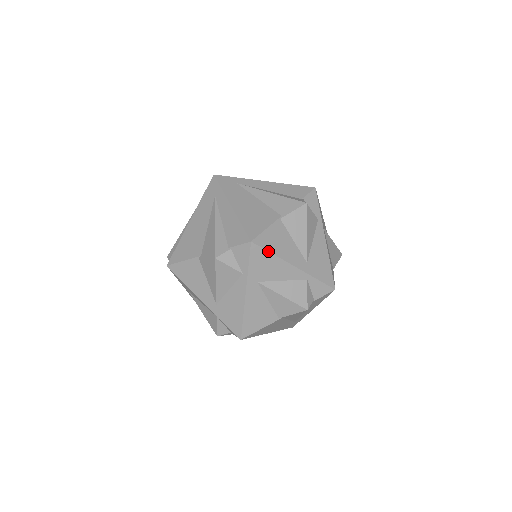
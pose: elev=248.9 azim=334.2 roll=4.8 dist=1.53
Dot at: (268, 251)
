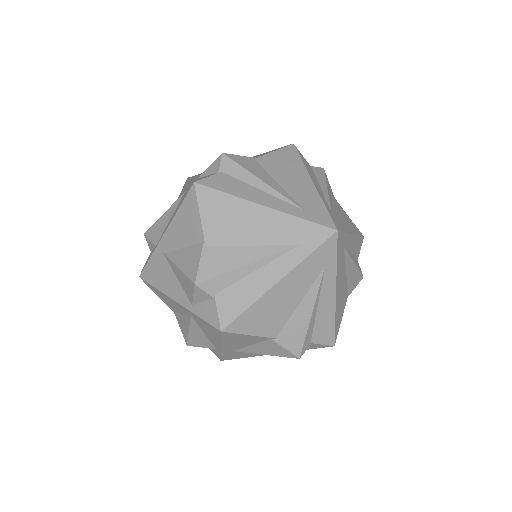
Dot at: (221, 338)
